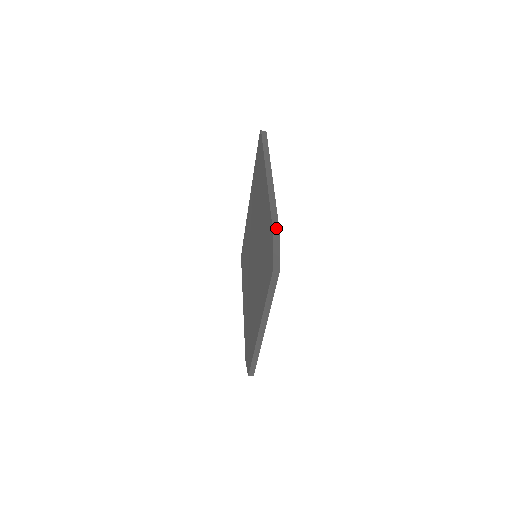
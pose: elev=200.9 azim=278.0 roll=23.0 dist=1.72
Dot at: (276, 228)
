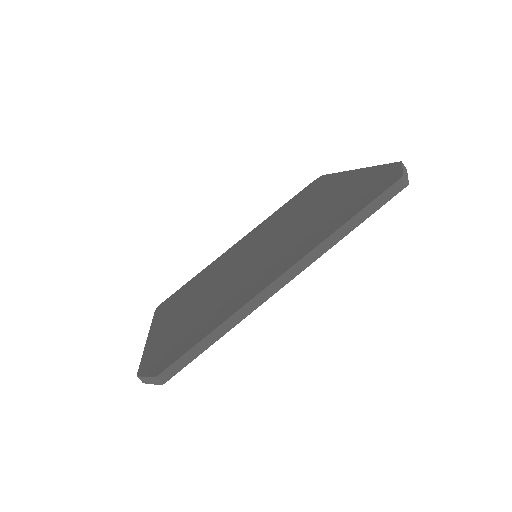
Dot at: occluded
